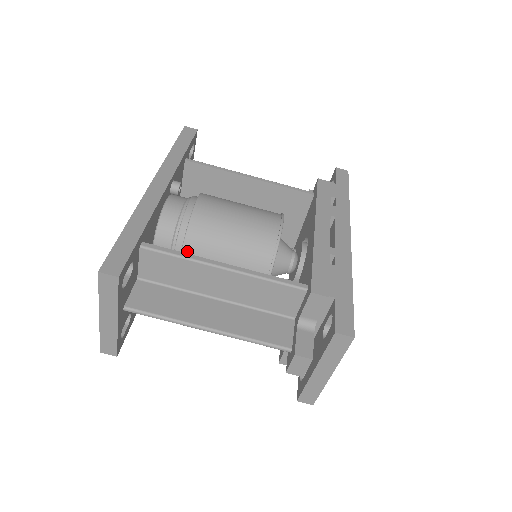
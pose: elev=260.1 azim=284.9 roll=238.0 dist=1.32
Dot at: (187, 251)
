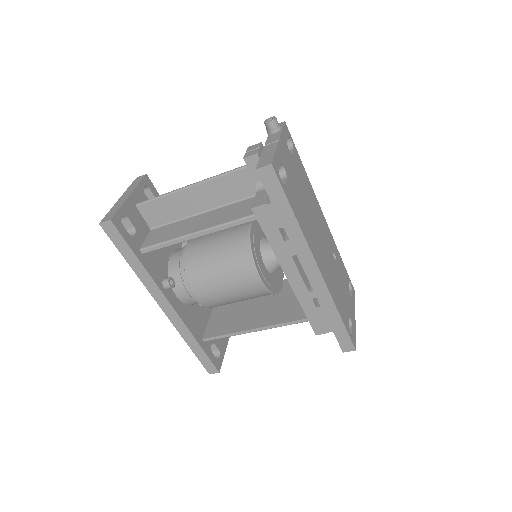
Dot at: occluded
